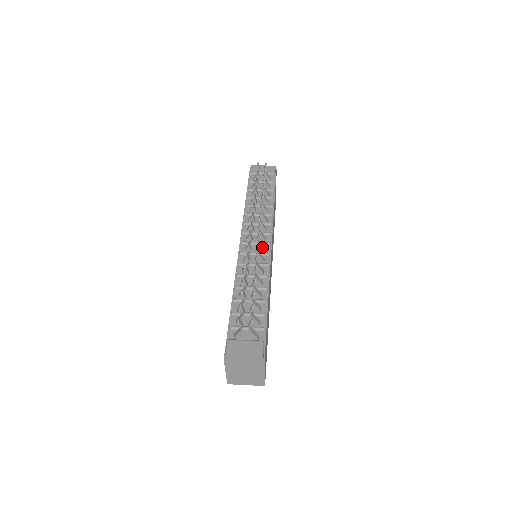
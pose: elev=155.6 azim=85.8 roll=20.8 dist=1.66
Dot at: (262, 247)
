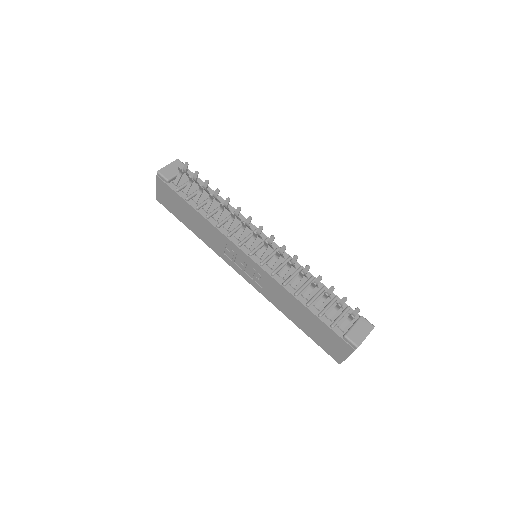
Dot at: occluded
